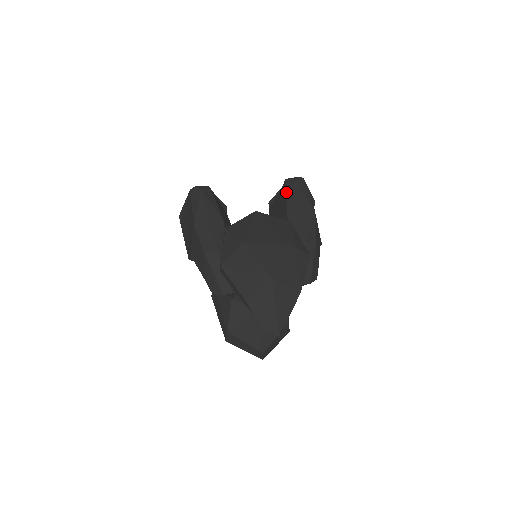
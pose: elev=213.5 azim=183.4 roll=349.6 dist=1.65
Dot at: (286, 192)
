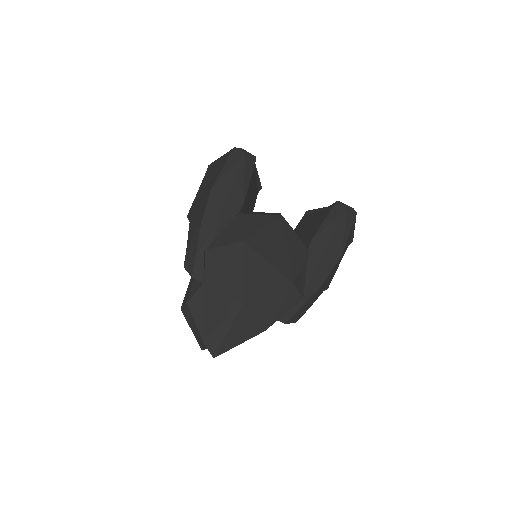
Dot at: (328, 215)
